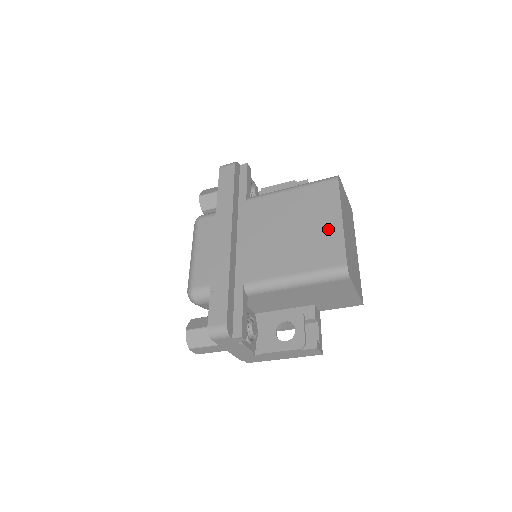
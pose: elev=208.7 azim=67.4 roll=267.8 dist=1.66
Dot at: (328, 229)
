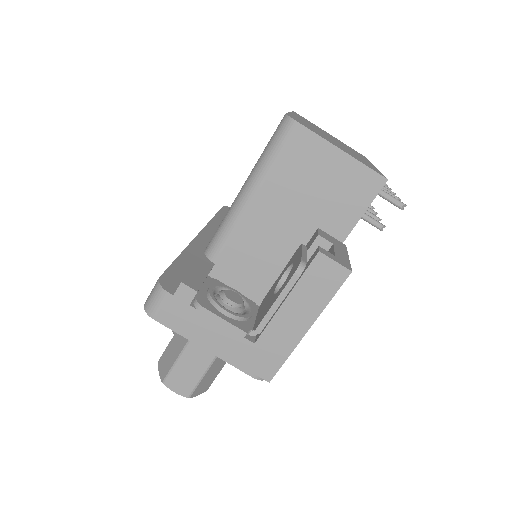
Dot at: occluded
